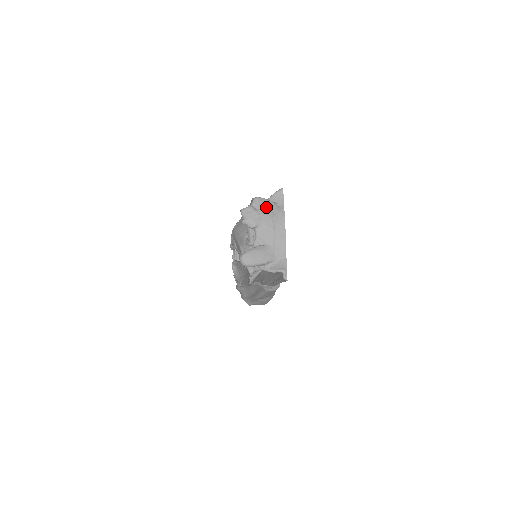
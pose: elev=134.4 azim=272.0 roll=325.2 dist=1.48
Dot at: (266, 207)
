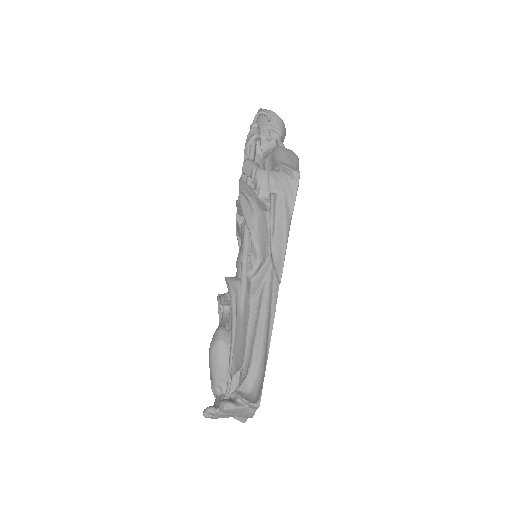
Dot at: (235, 412)
